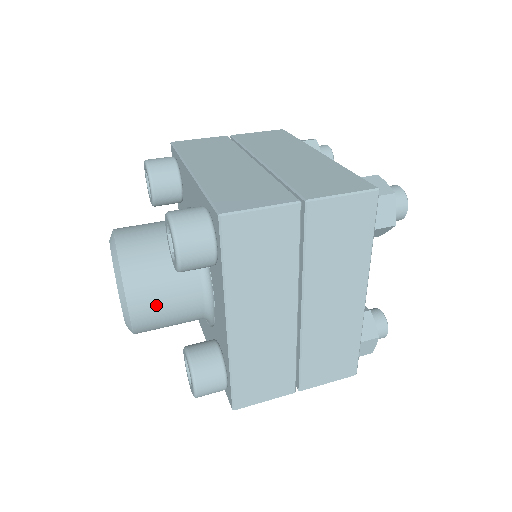
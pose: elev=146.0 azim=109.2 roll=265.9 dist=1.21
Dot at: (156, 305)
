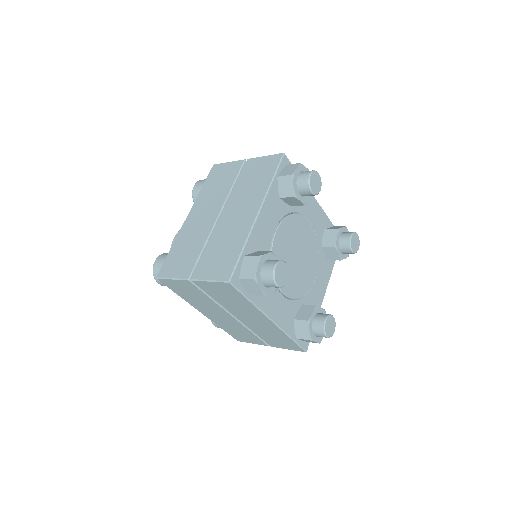
Dot at: occluded
